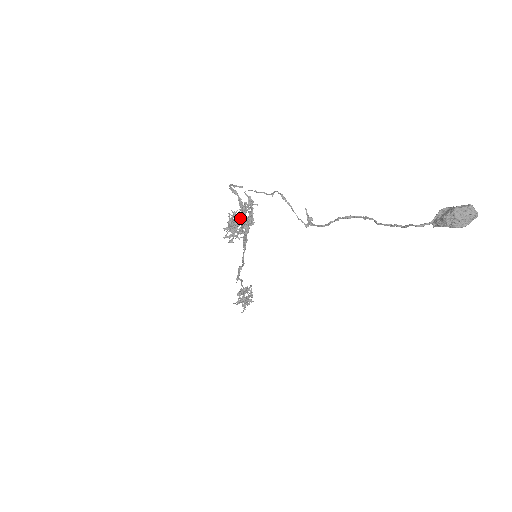
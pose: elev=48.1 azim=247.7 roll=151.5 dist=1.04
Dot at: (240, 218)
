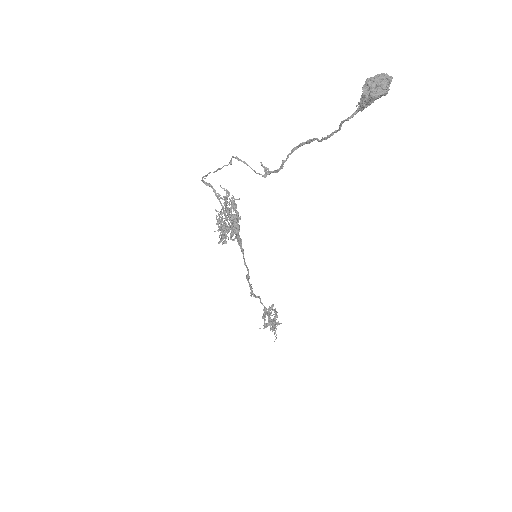
Dot at: occluded
